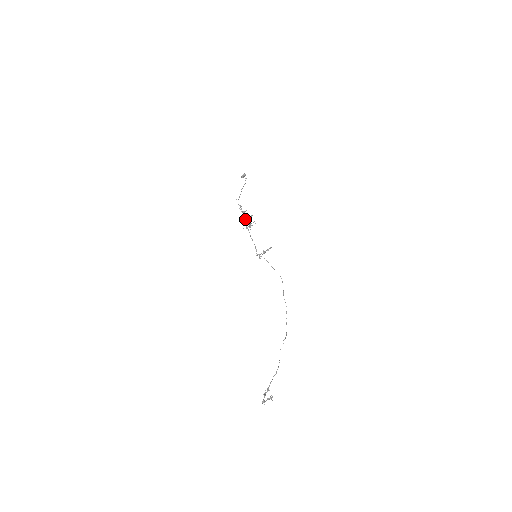
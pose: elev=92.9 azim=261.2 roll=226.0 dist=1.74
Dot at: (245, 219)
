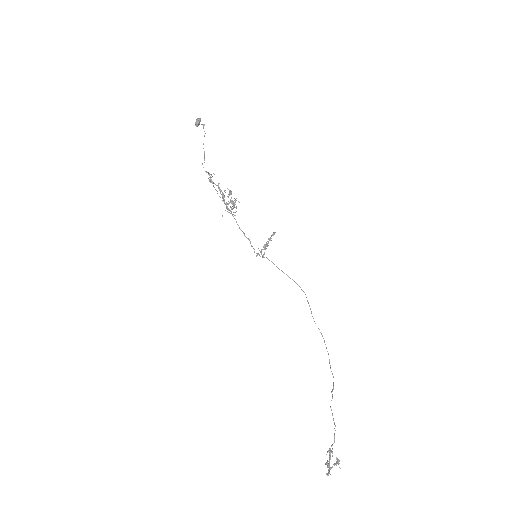
Dot at: (222, 198)
